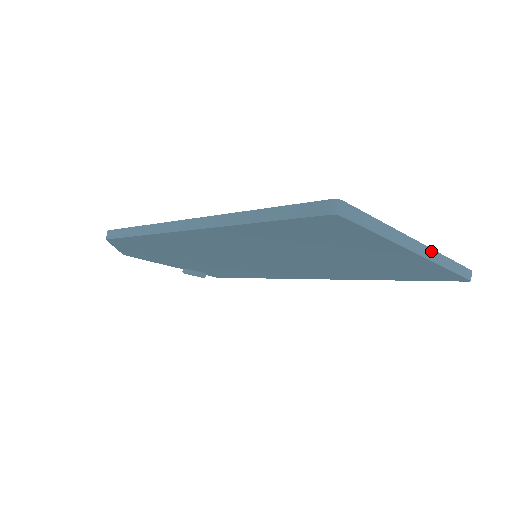
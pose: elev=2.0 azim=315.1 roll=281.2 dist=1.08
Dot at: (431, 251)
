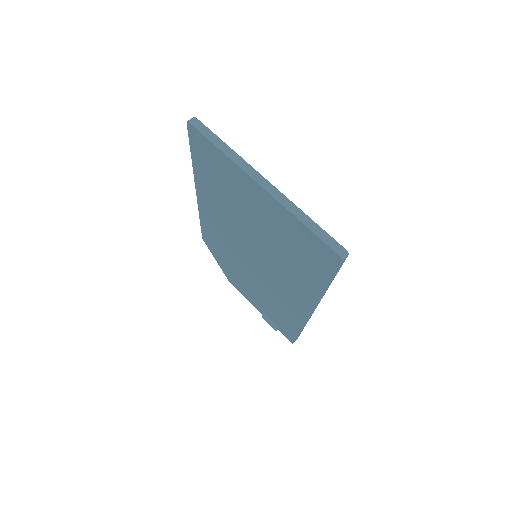
Dot at: (279, 192)
